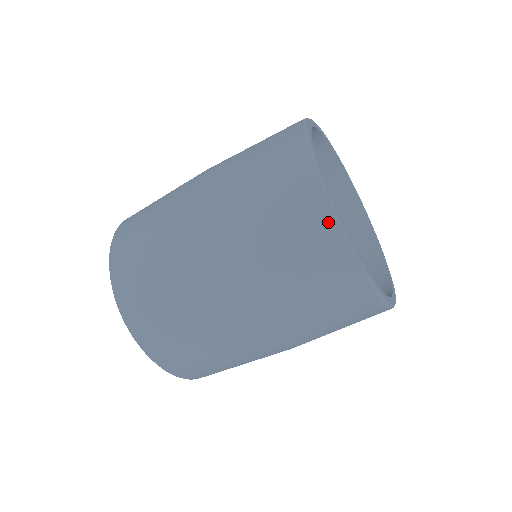
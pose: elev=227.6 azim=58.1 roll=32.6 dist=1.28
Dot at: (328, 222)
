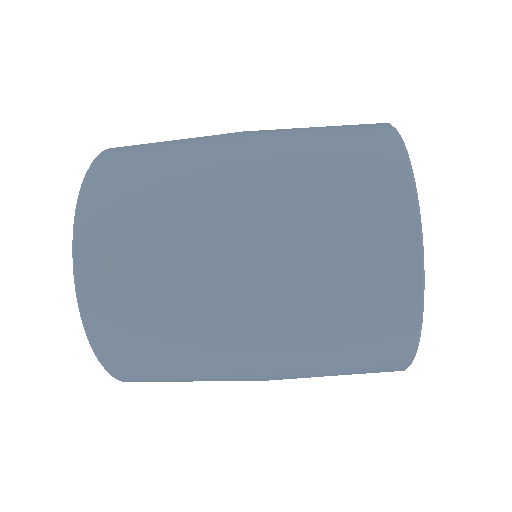
Dot at: (408, 229)
